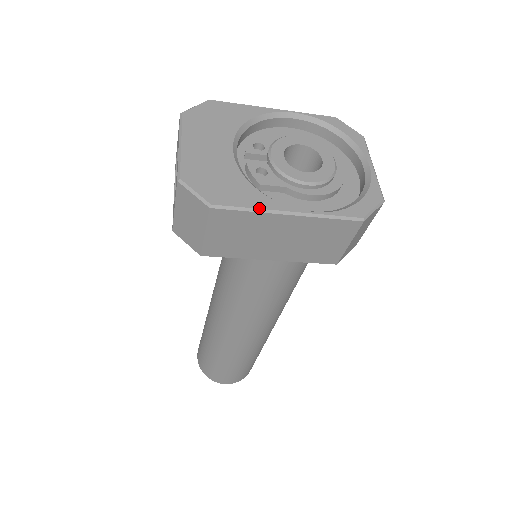
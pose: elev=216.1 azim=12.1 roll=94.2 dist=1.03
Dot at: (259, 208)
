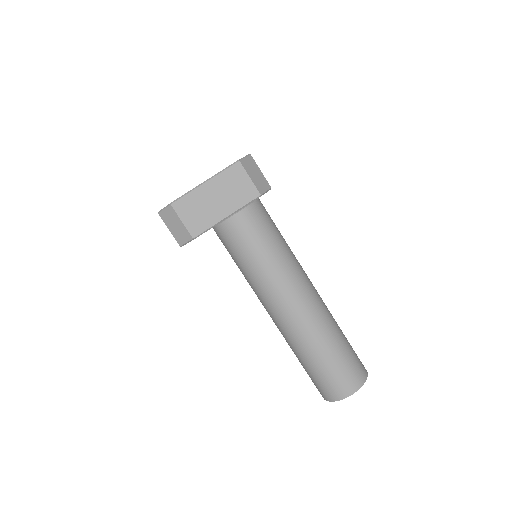
Dot at: (191, 190)
